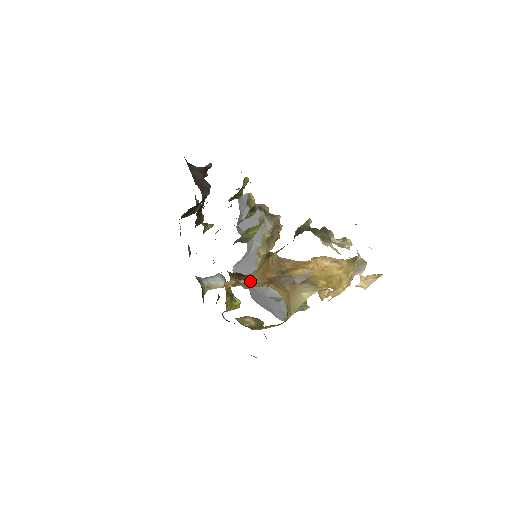
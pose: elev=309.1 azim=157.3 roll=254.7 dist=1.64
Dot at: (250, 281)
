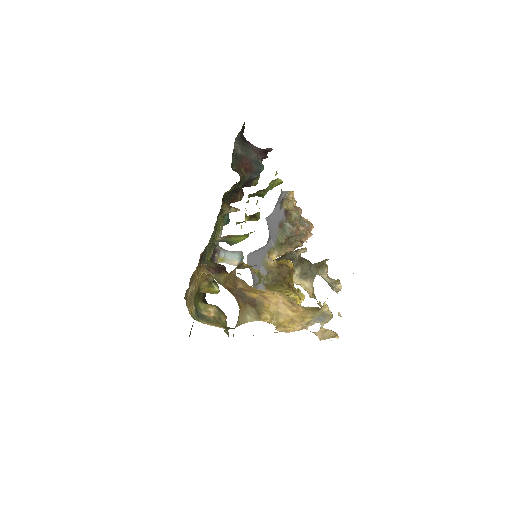
Dot at: (220, 279)
